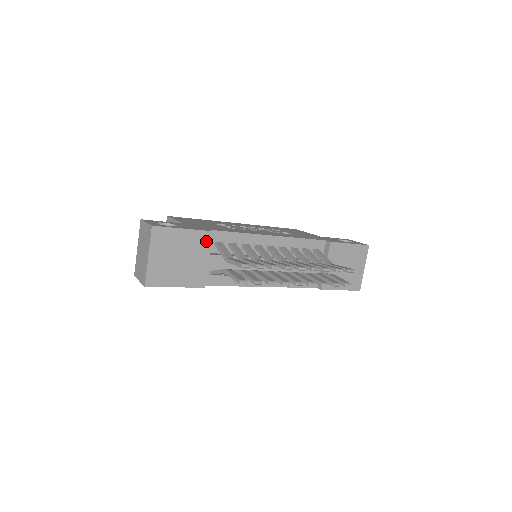
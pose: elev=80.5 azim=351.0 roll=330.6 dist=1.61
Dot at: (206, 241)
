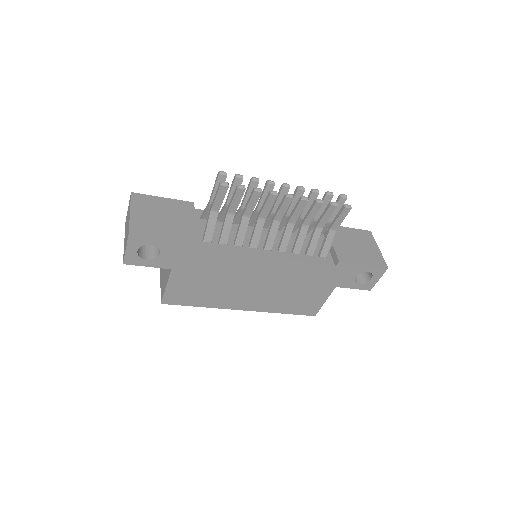
Dot at: (189, 208)
